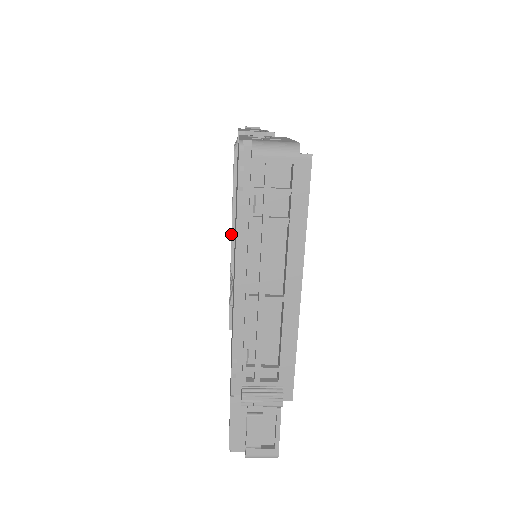
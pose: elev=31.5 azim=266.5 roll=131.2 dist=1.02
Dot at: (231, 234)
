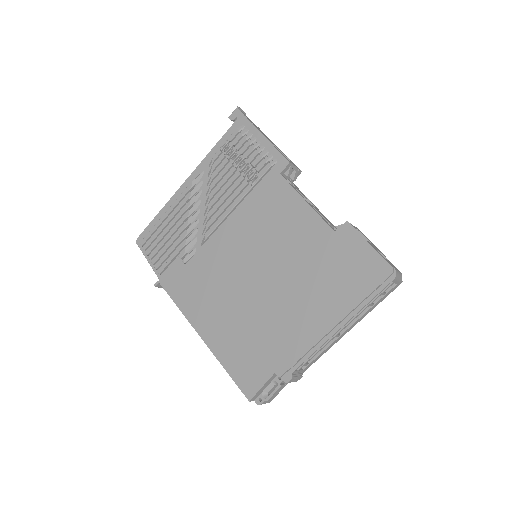
Dot at: (224, 218)
